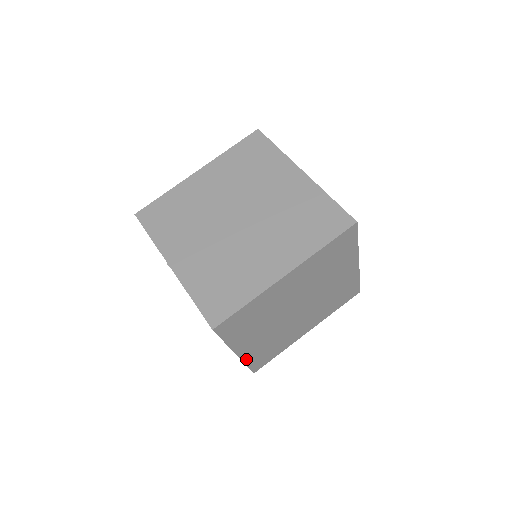
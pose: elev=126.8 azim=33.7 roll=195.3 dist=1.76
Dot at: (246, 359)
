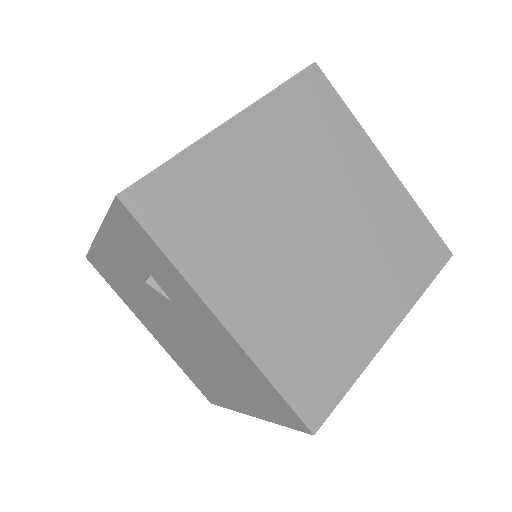
Dot at: occluded
